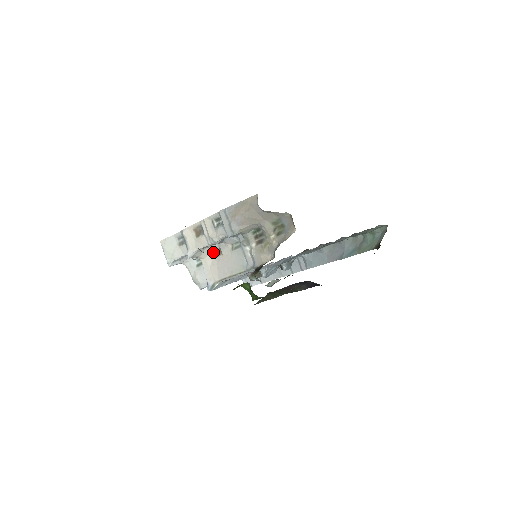
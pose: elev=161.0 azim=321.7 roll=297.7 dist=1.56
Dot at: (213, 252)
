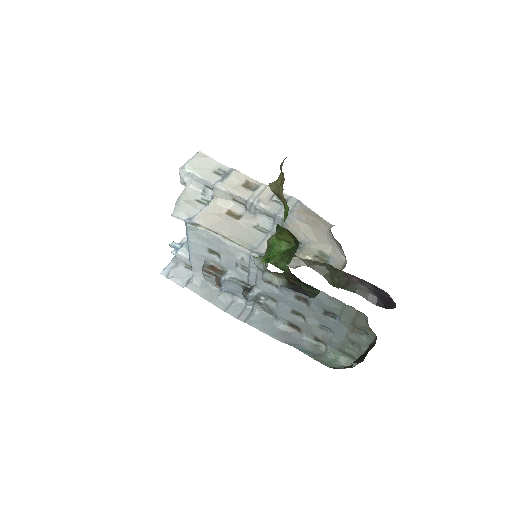
Dot at: (230, 210)
